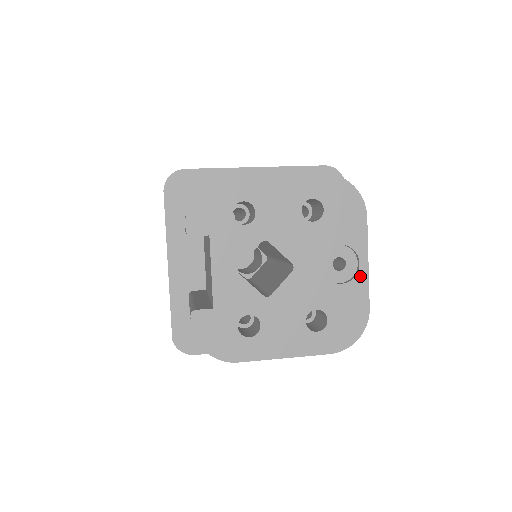
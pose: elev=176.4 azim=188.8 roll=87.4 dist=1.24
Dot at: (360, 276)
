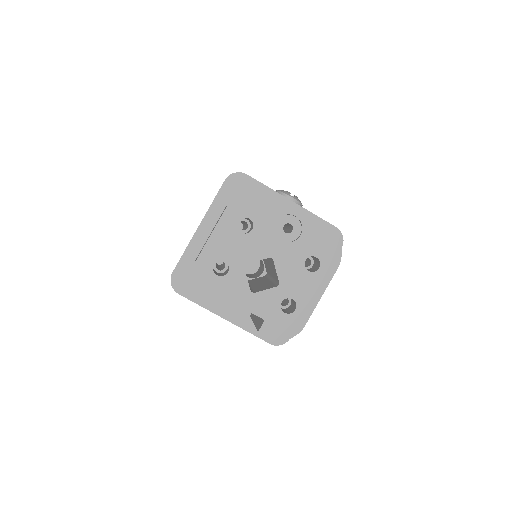
Dot at: (303, 221)
